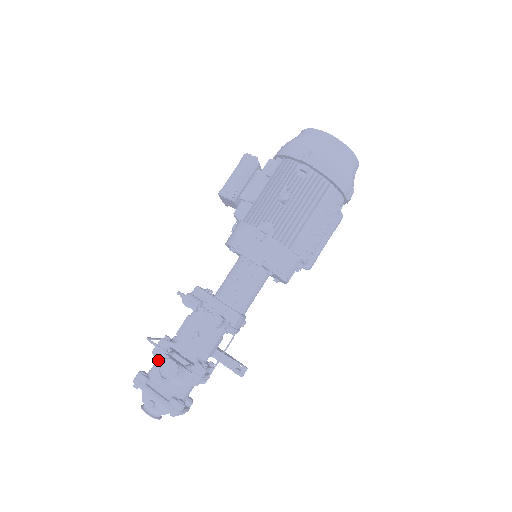
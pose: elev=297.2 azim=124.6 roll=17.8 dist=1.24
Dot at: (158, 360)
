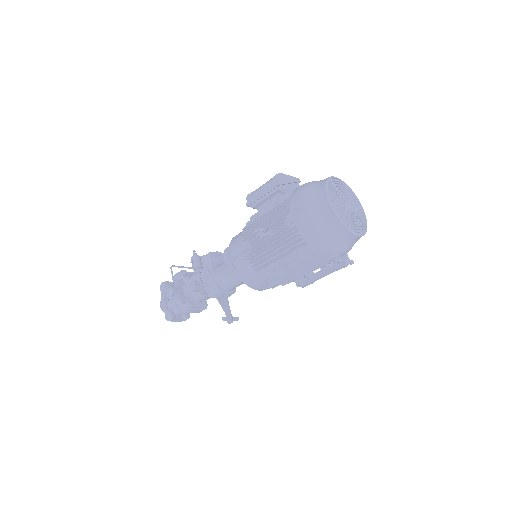
Dot at: occluded
